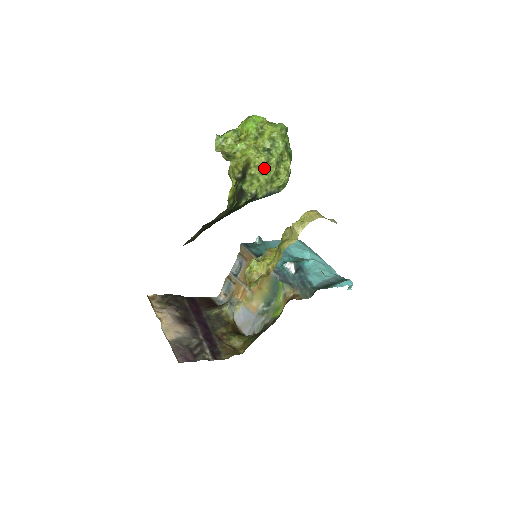
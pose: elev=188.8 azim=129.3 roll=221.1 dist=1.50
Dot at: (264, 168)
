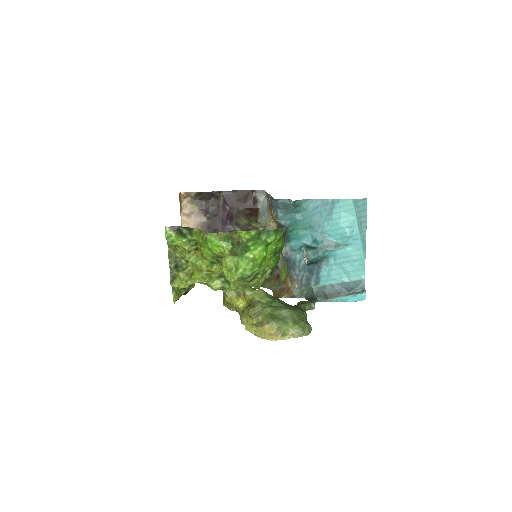
Dot at: occluded
